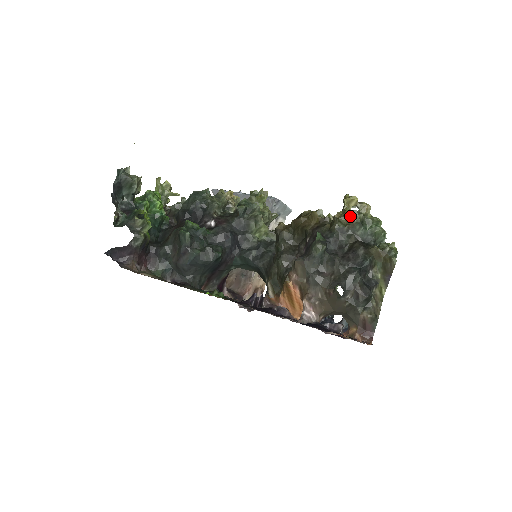
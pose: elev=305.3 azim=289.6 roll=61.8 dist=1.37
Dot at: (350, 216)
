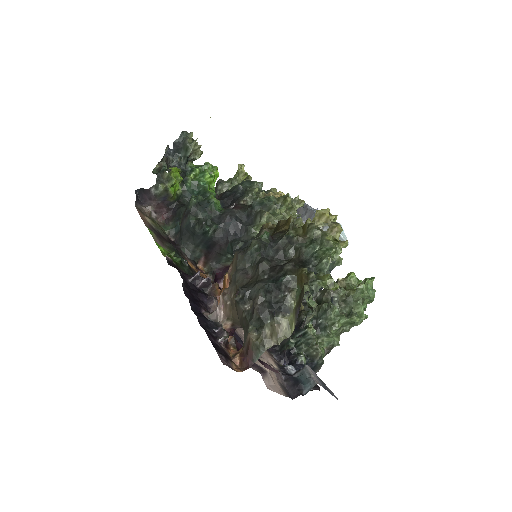
Dot at: (307, 228)
